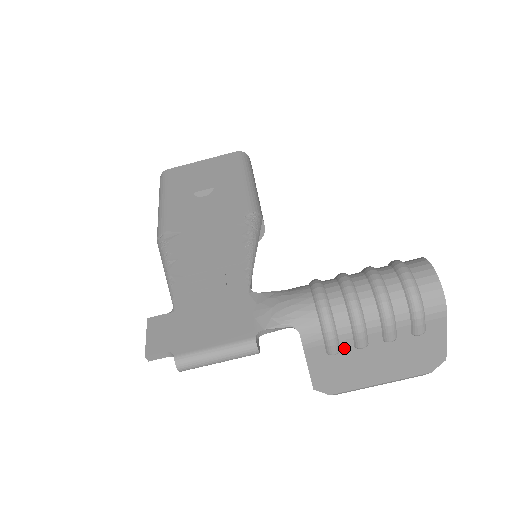
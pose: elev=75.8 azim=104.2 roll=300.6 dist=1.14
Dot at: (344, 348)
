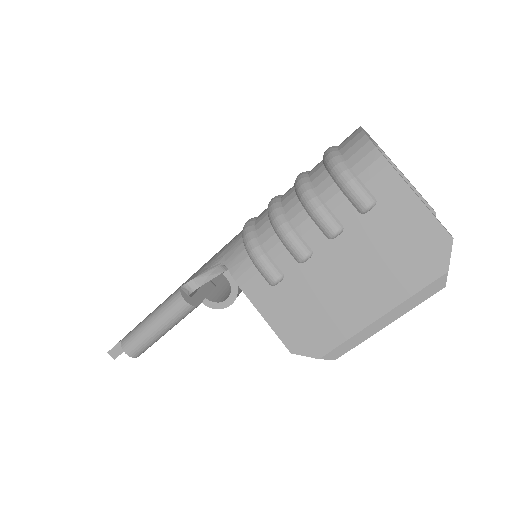
Dot at: (286, 269)
